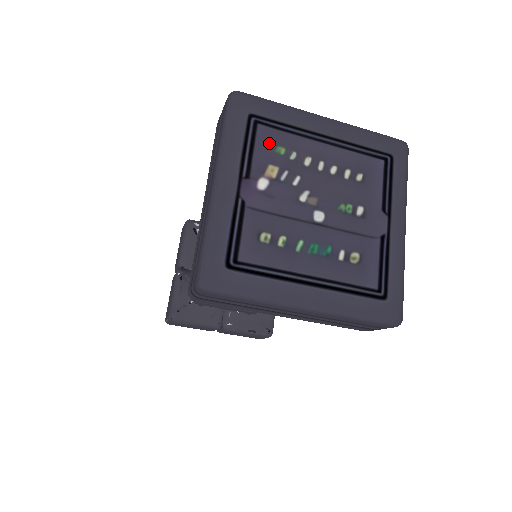
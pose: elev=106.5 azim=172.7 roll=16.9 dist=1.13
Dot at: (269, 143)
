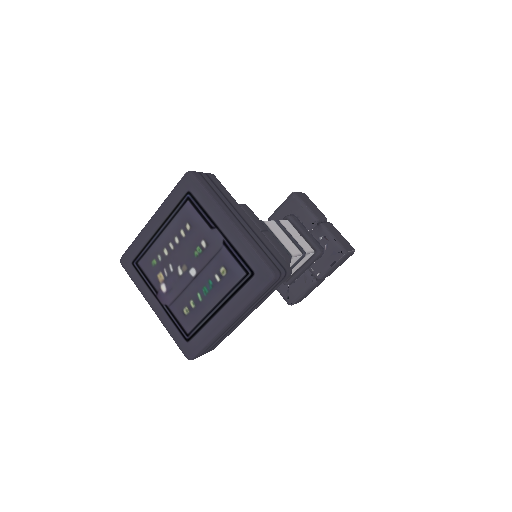
Dot at: (148, 266)
